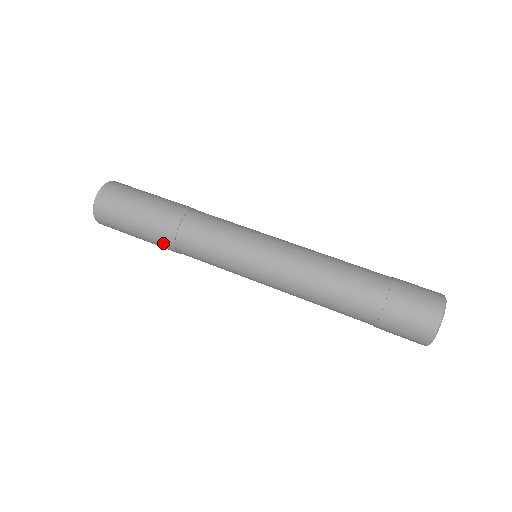
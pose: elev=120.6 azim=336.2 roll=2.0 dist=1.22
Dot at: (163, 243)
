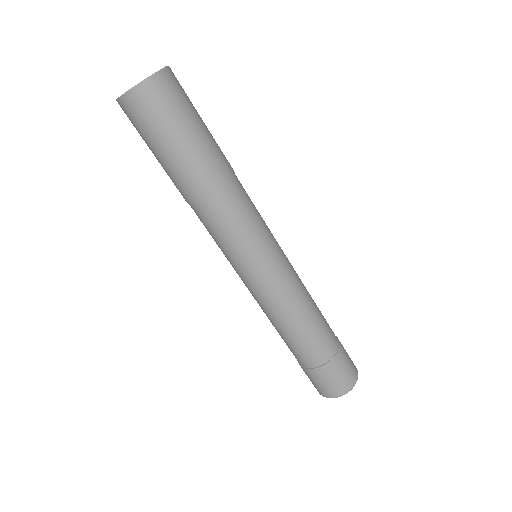
Dot at: (184, 189)
